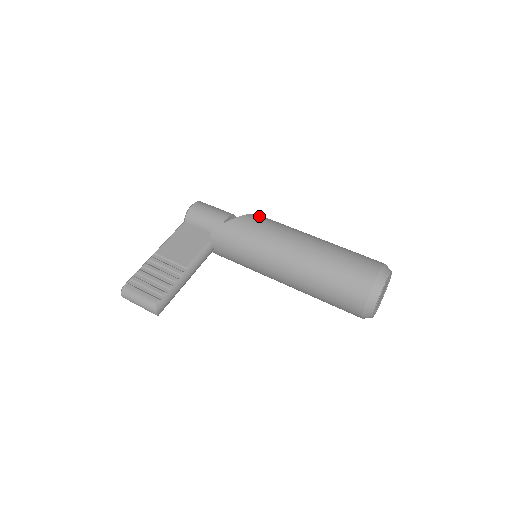
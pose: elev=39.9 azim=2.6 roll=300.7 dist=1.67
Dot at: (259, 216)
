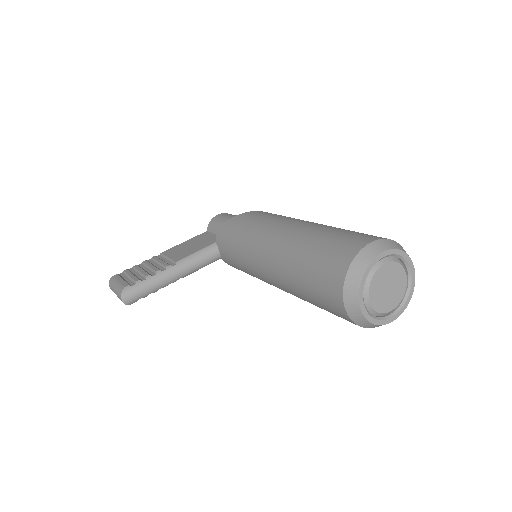
Dot at: occluded
